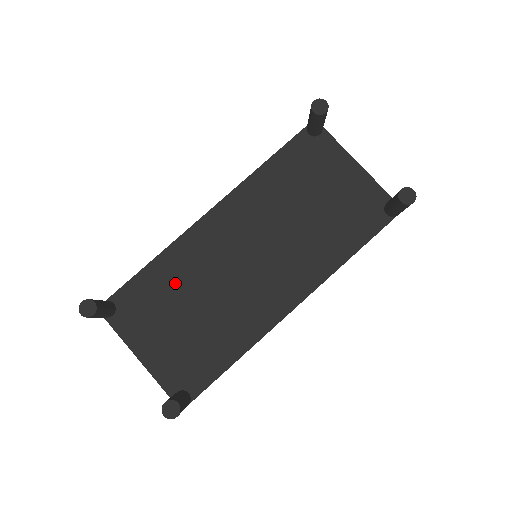
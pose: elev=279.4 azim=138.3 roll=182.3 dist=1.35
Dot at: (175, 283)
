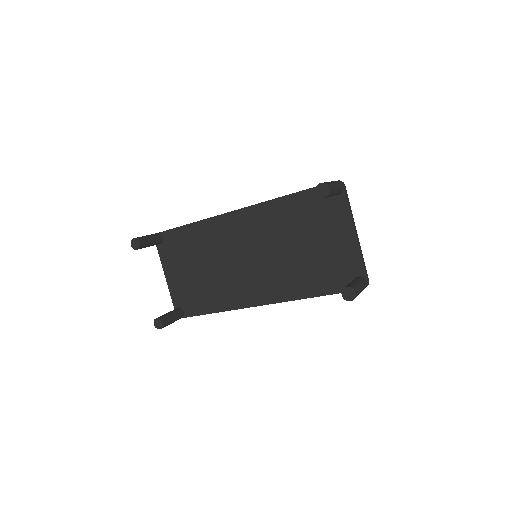
Dot at: (199, 246)
